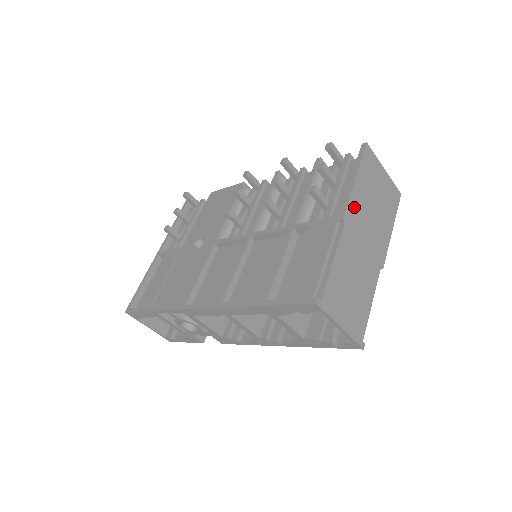
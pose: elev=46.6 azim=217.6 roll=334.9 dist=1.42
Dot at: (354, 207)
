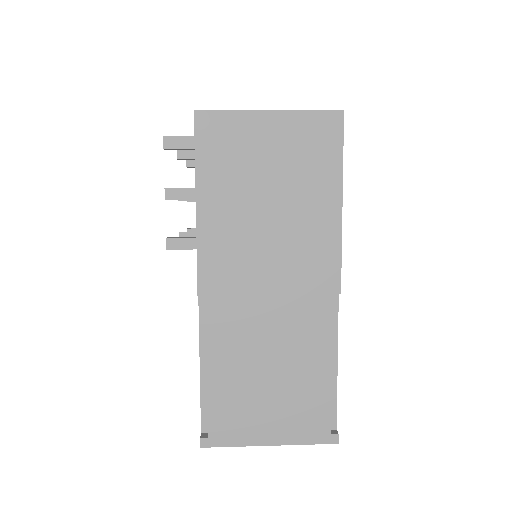
Dot at: (215, 255)
